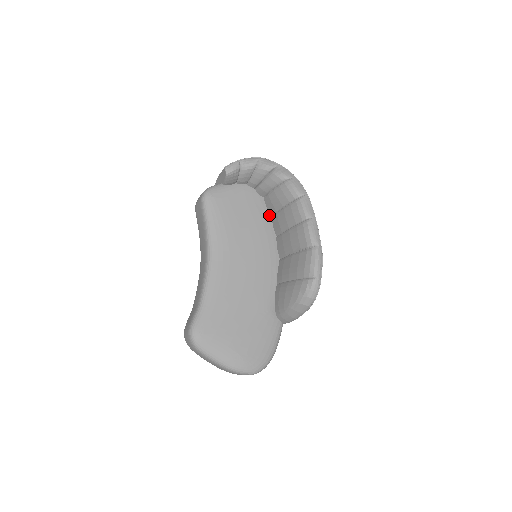
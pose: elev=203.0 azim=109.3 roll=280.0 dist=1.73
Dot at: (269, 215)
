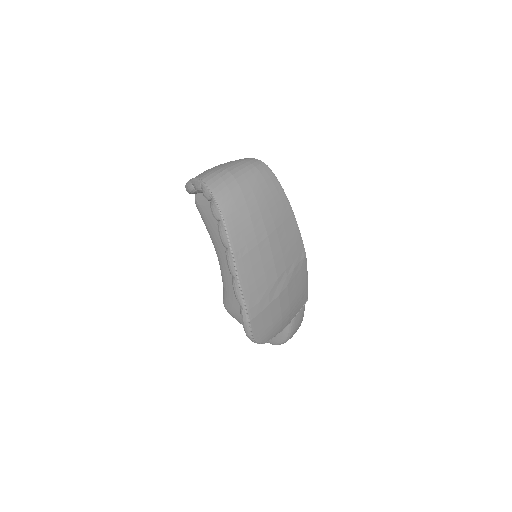
Dot at: occluded
